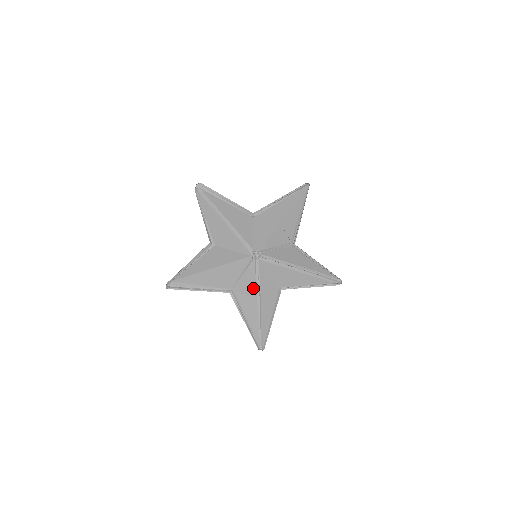
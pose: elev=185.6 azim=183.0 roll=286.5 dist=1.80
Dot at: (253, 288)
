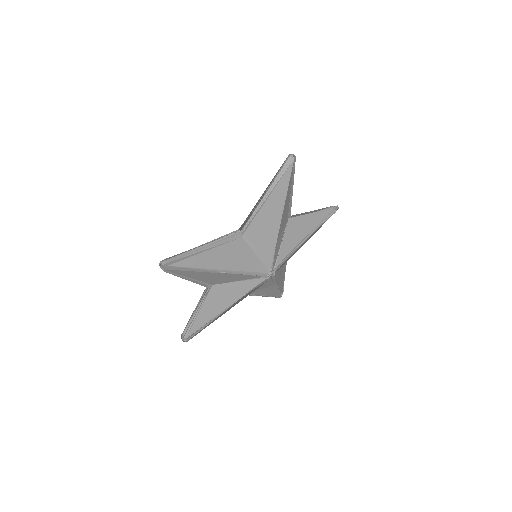
Dot at: (270, 285)
